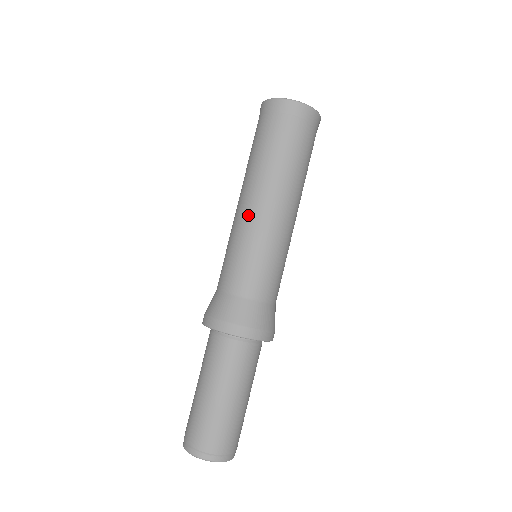
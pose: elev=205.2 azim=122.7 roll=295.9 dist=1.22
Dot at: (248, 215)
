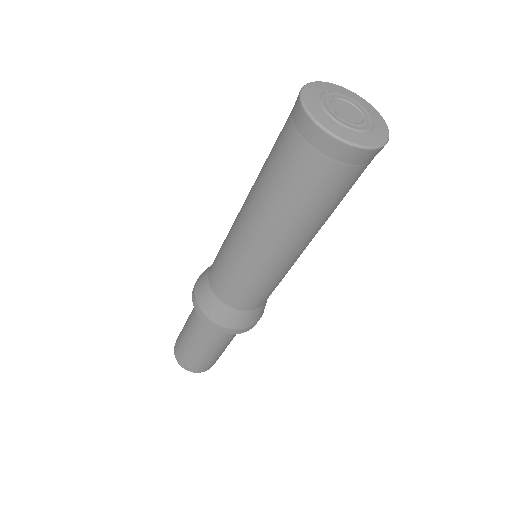
Dot at: (252, 250)
